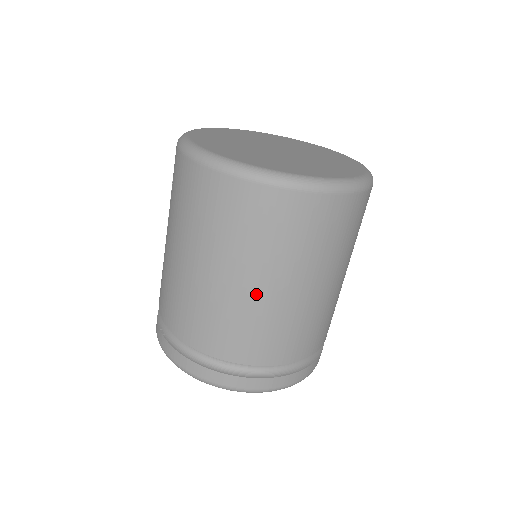
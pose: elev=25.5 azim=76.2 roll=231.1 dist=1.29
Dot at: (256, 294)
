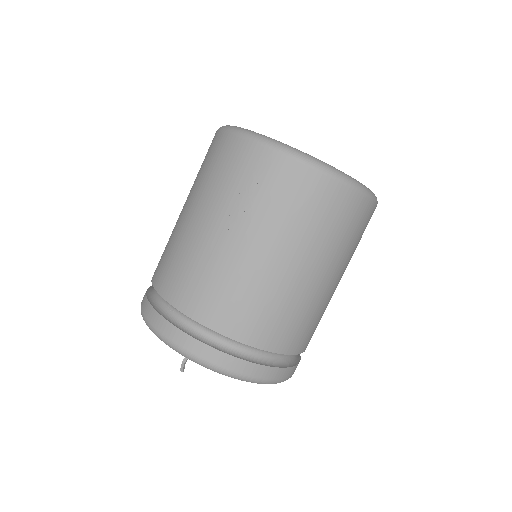
Dot at: (331, 289)
